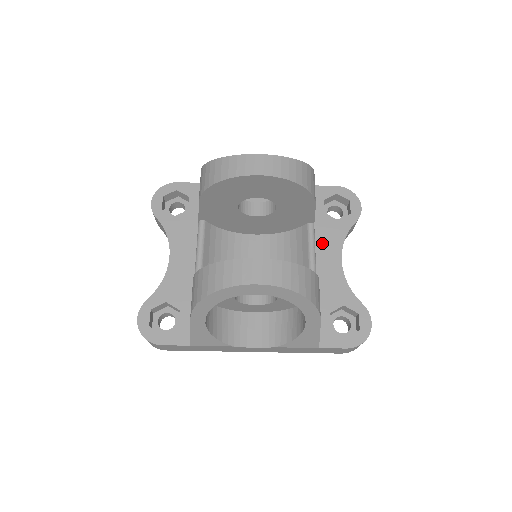
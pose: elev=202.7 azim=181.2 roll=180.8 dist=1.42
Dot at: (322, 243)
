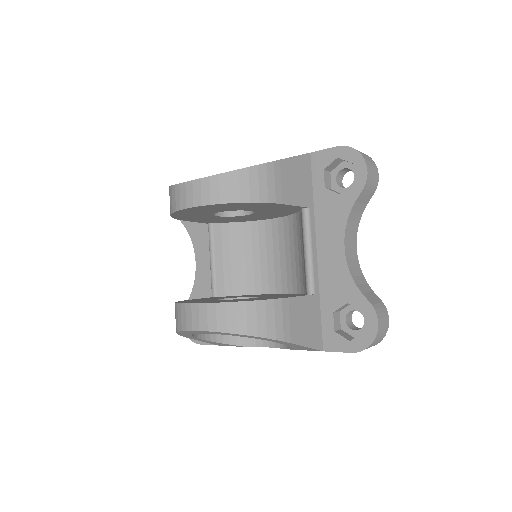
Dot at: (323, 228)
